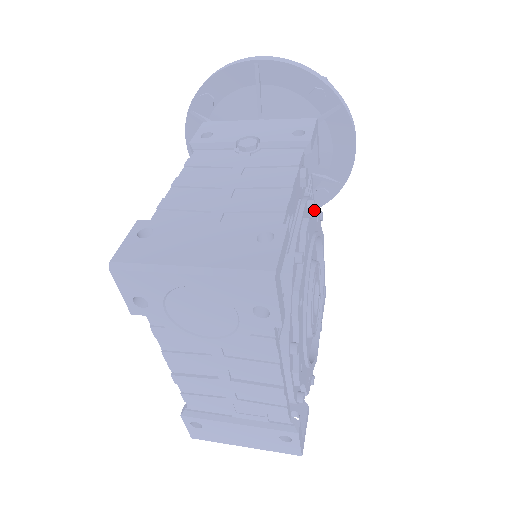
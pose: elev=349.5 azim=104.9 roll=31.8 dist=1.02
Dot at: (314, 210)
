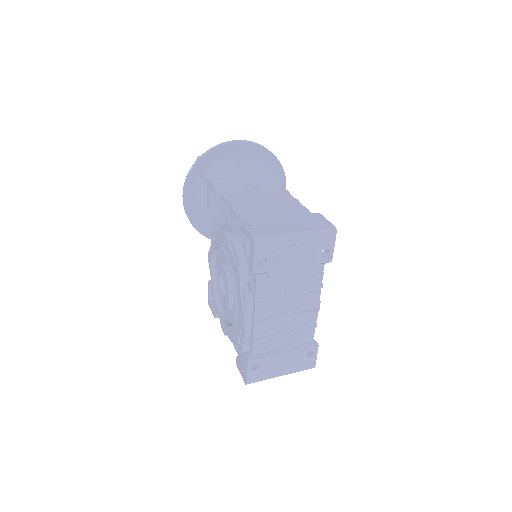
Dot at: occluded
